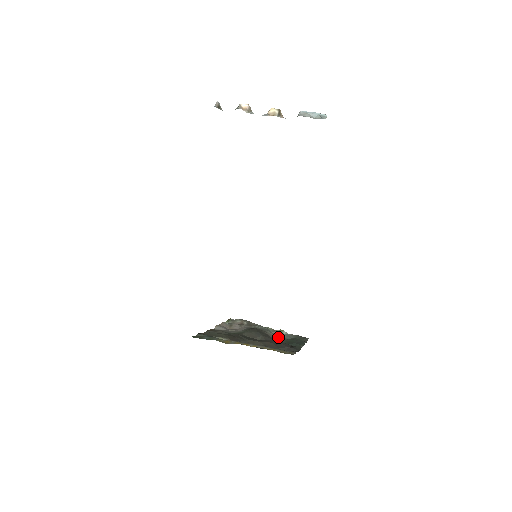
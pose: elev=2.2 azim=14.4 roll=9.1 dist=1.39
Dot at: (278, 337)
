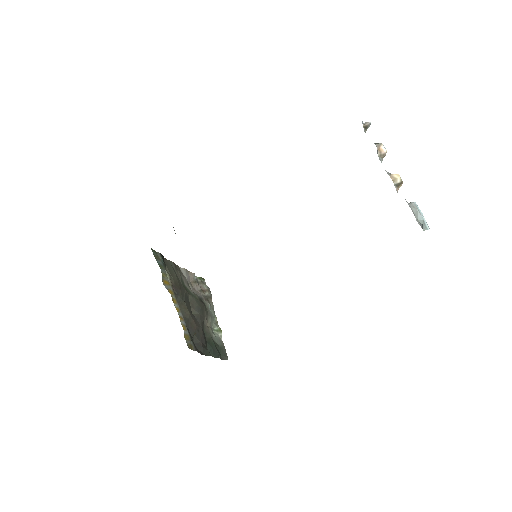
Dot at: (209, 330)
